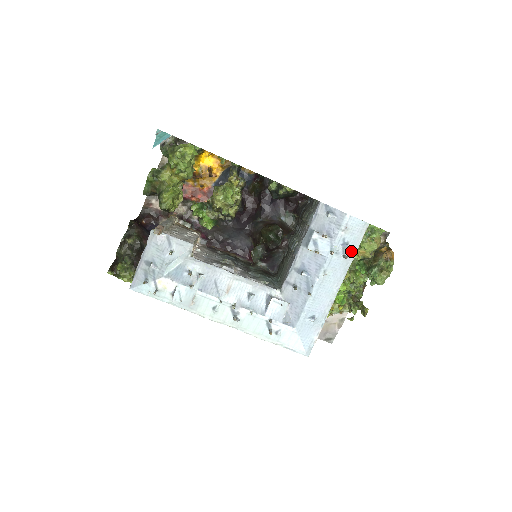
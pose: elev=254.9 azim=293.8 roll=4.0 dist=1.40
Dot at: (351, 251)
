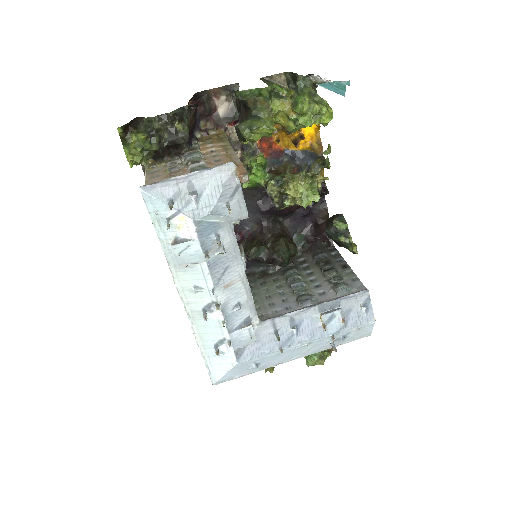
Dot at: (339, 343)
